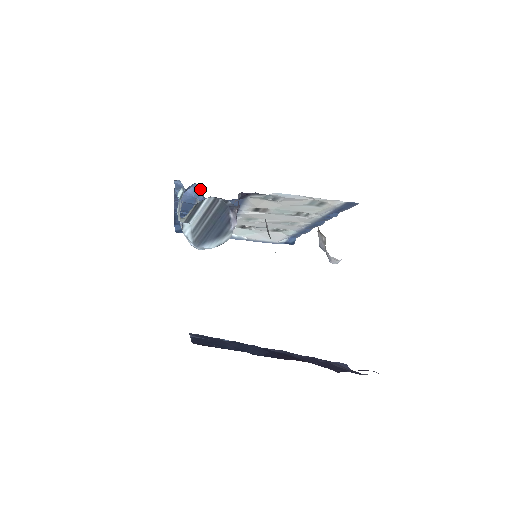
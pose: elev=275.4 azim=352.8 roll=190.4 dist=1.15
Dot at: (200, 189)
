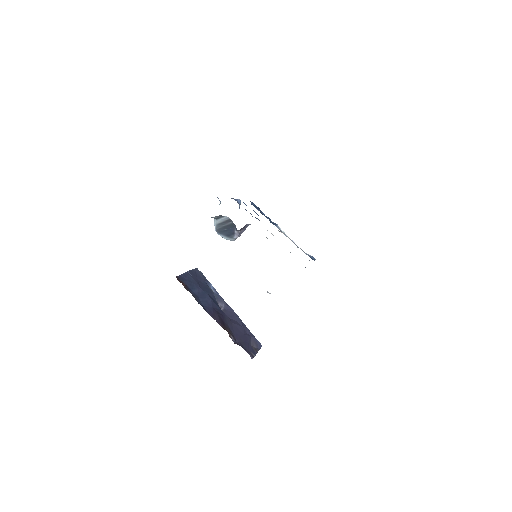
Dot at: occluded
